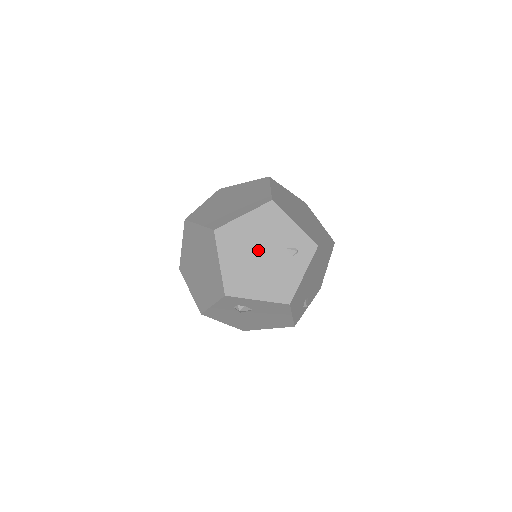
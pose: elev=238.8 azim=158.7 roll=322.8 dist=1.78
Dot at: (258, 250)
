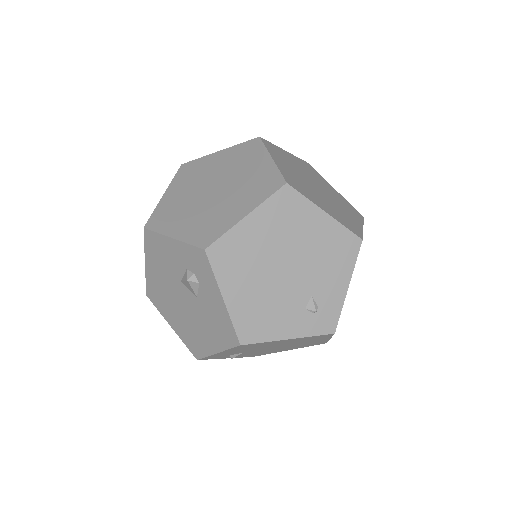
Dot at: (291, 259)
